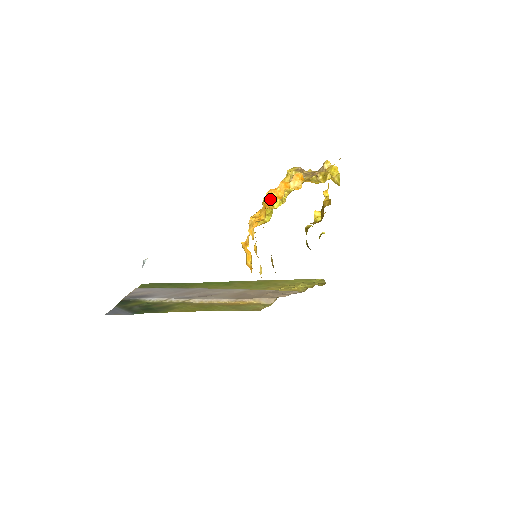
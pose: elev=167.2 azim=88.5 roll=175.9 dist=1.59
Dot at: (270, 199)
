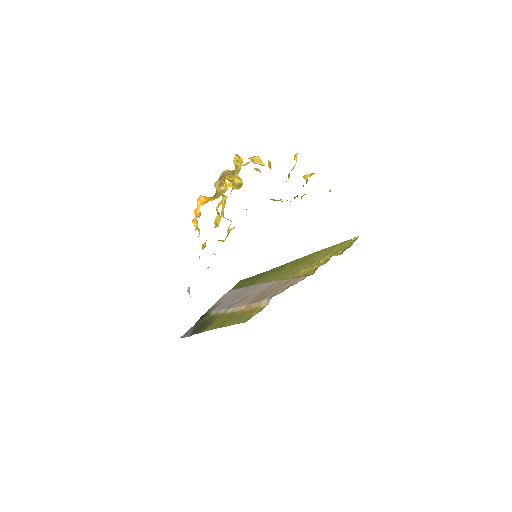
Dot at: (197, 228)
